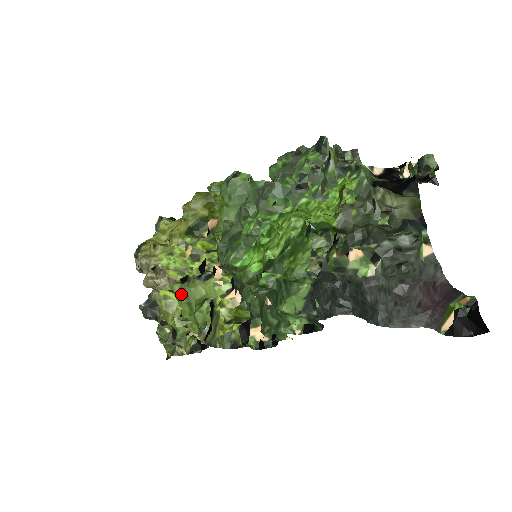
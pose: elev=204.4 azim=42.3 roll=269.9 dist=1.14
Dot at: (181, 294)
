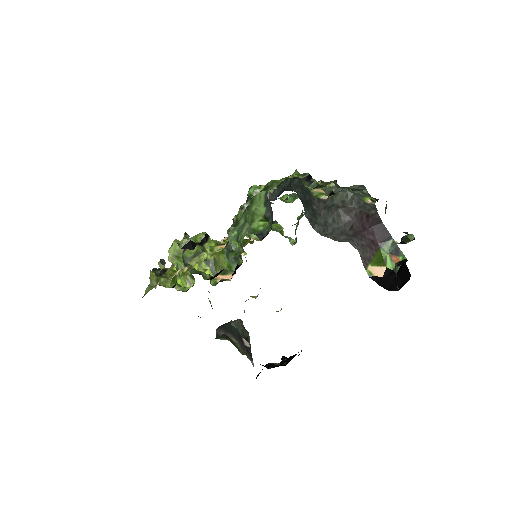
Dot at: occluded
